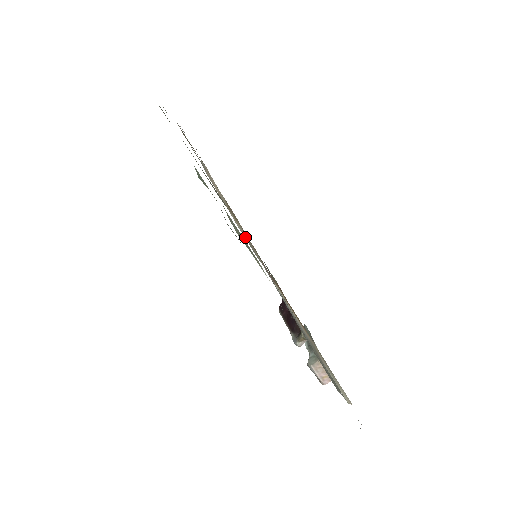
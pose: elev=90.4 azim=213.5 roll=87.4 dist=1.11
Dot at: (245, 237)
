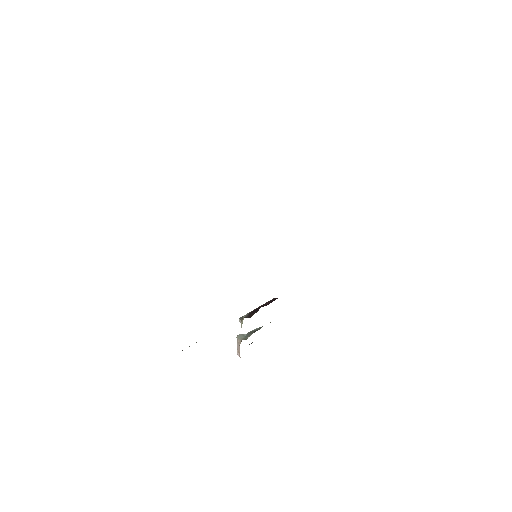
Dot at: occluded
